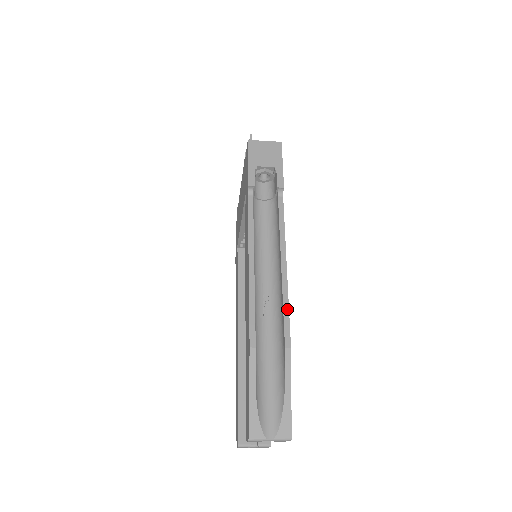
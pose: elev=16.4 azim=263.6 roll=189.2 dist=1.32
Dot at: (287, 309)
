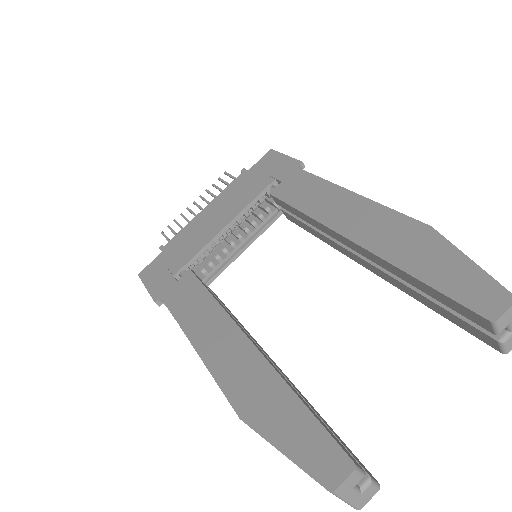
Dot at: occluded
